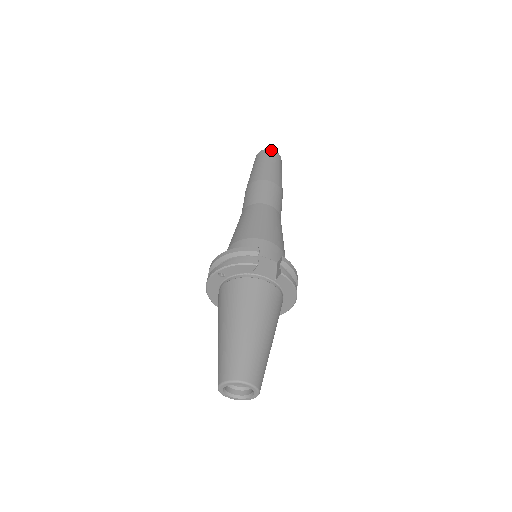
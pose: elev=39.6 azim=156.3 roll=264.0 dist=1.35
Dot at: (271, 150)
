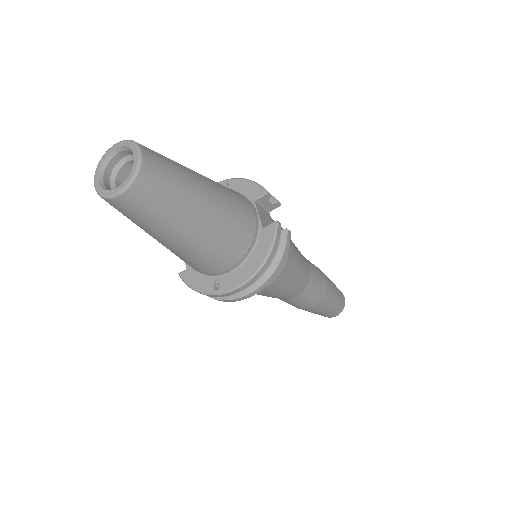
Dot at: occluded
